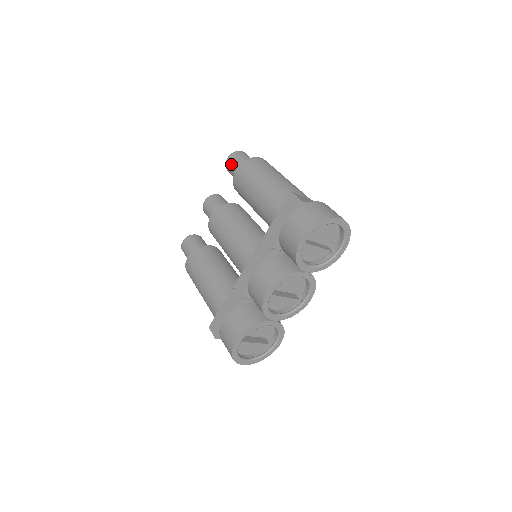
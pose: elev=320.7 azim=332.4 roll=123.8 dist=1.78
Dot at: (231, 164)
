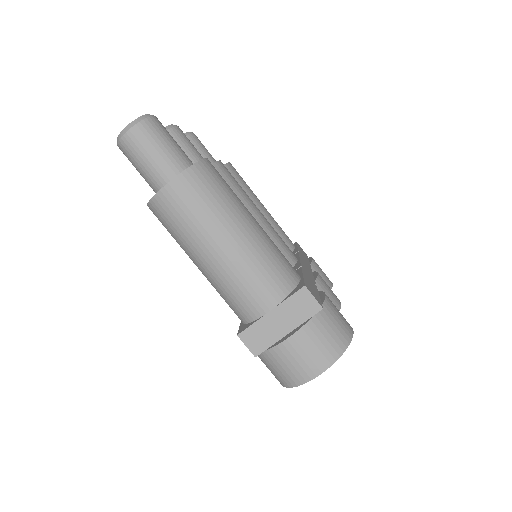
Dot at: occluded
